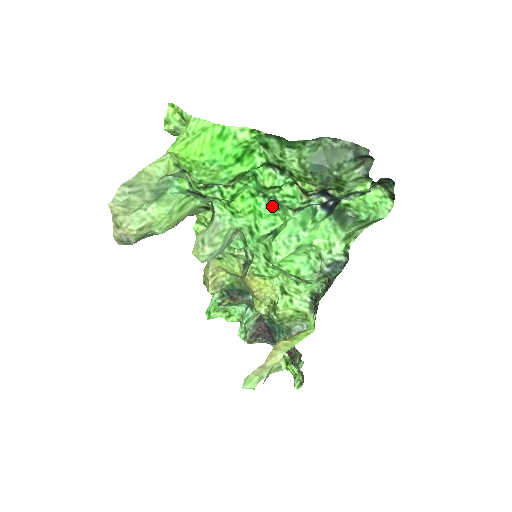
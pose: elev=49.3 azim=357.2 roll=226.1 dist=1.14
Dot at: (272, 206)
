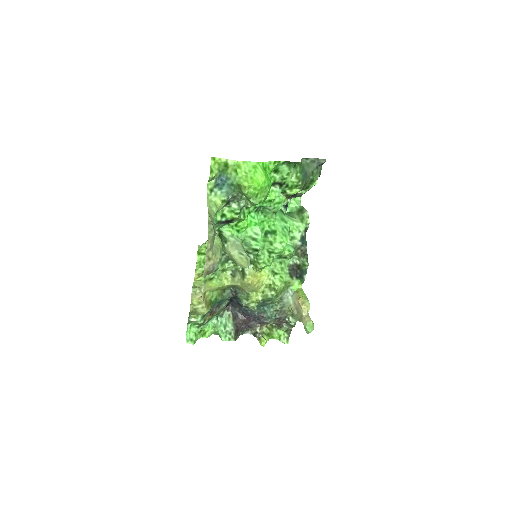
Dot at: (261, 216)
